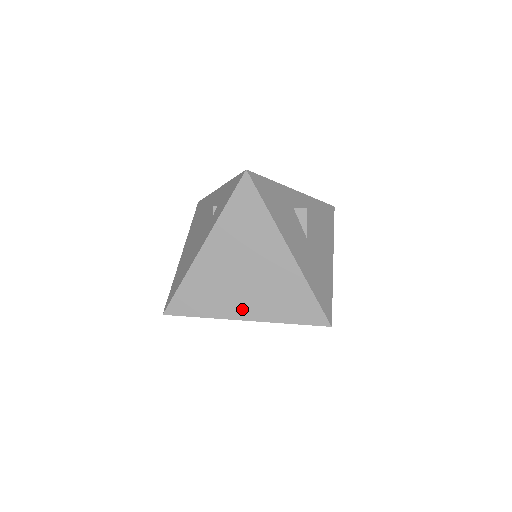
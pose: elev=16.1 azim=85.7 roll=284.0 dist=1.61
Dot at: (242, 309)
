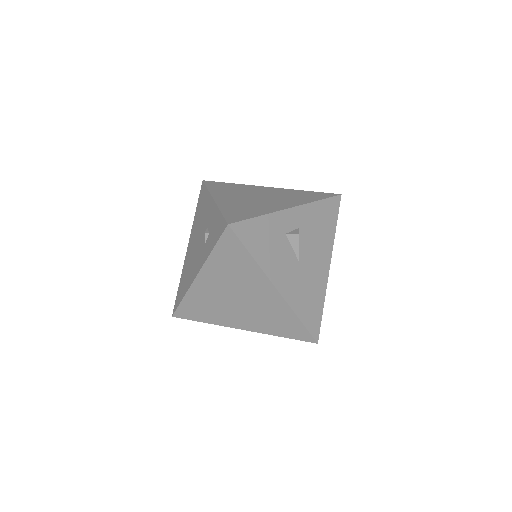
Dot at: (238, 322)
